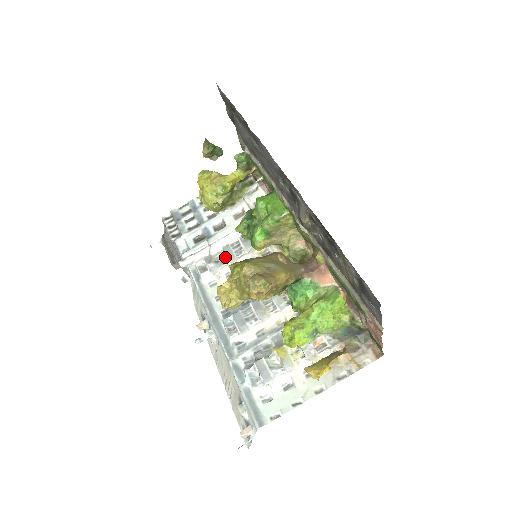
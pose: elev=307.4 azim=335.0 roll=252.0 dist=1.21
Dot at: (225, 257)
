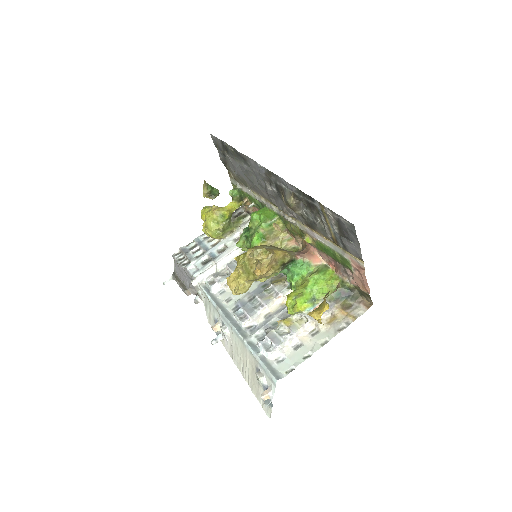
Dot at: (230, 270)
